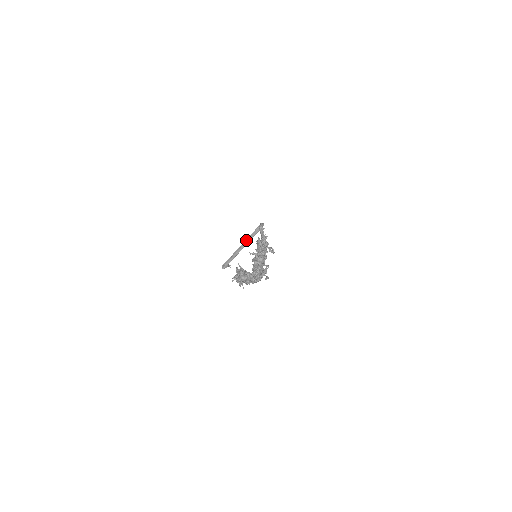
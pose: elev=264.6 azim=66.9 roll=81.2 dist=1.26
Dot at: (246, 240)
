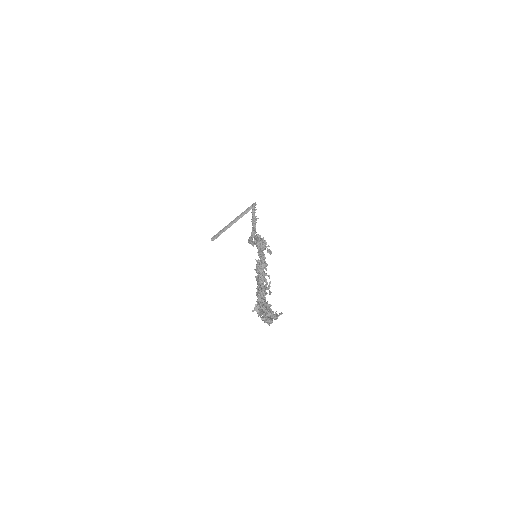
Dot at: (237, 217)
